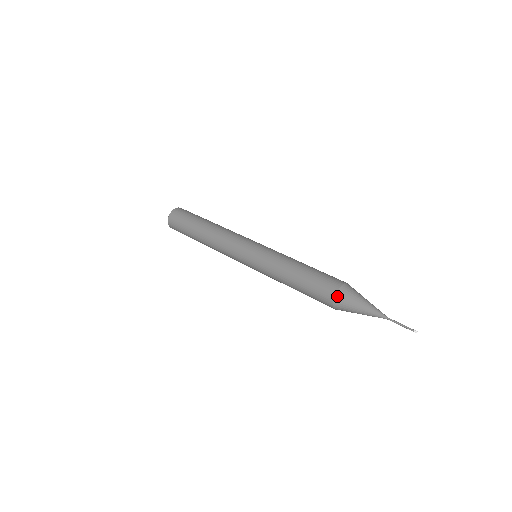
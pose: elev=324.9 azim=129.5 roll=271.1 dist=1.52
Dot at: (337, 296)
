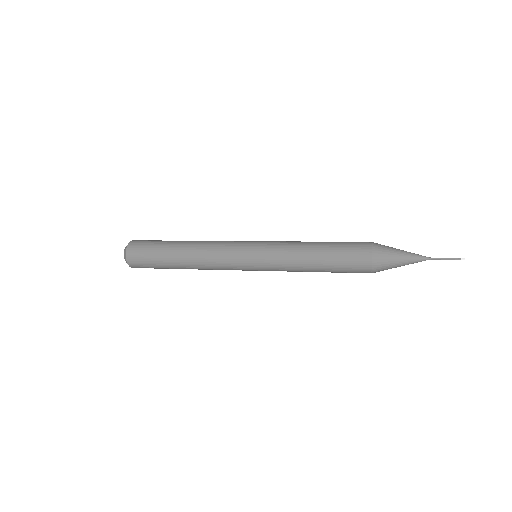
Dot at: (374, 255)
